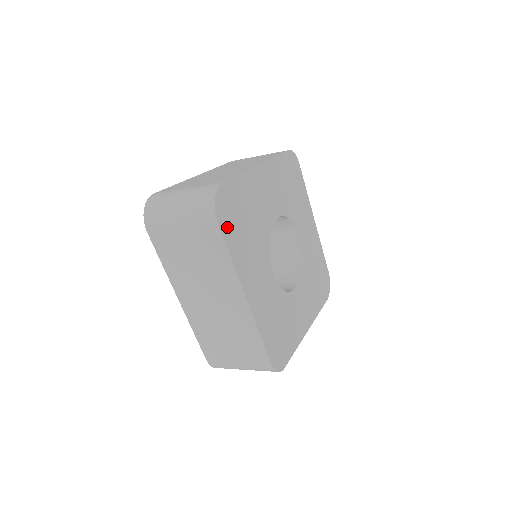
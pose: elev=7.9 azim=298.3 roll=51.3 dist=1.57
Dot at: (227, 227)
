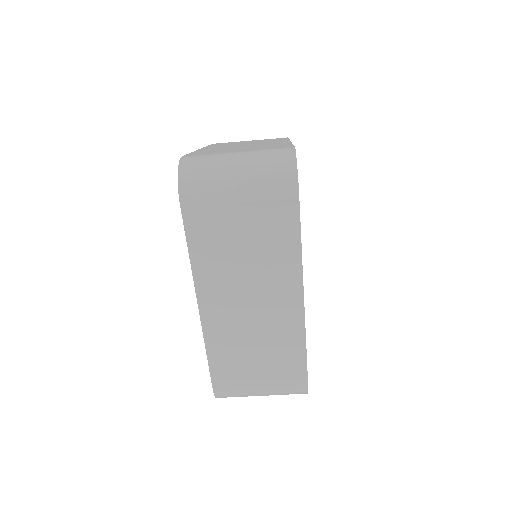
Dot at: occluded
